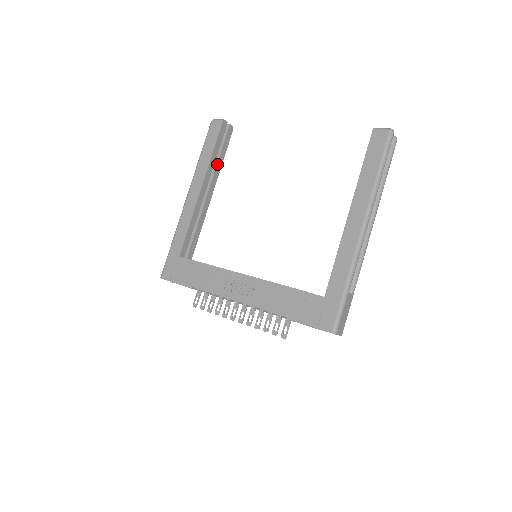
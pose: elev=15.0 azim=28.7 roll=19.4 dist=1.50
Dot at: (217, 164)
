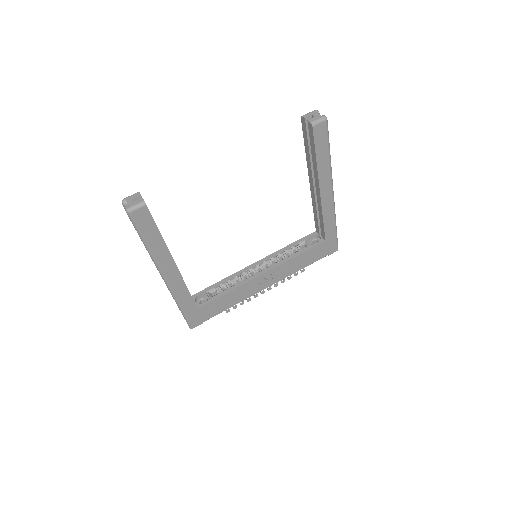
Dot at: occluded
